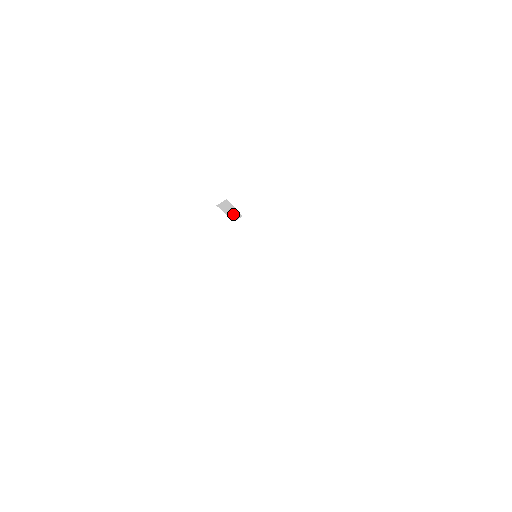
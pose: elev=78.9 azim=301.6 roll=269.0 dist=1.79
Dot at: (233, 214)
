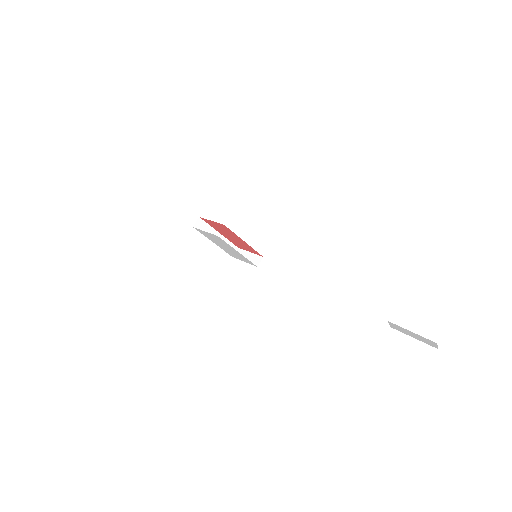
Dot at: occluded
